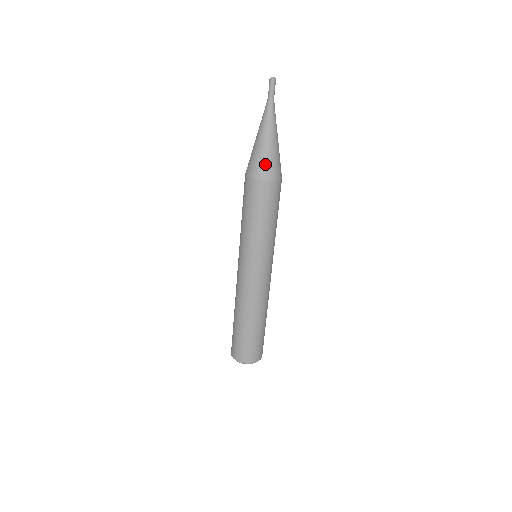
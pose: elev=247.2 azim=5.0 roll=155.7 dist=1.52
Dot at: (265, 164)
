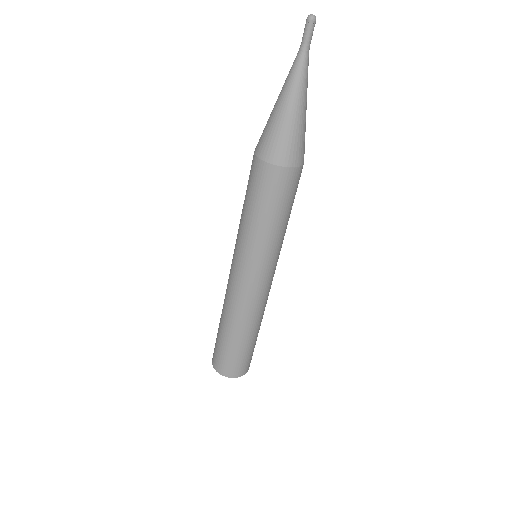
Dot at: (303, 144)
